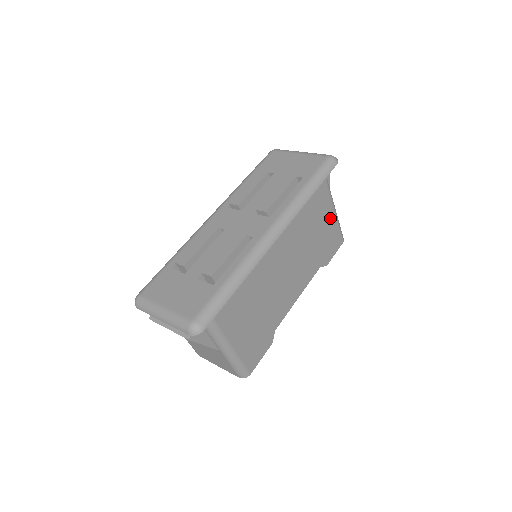
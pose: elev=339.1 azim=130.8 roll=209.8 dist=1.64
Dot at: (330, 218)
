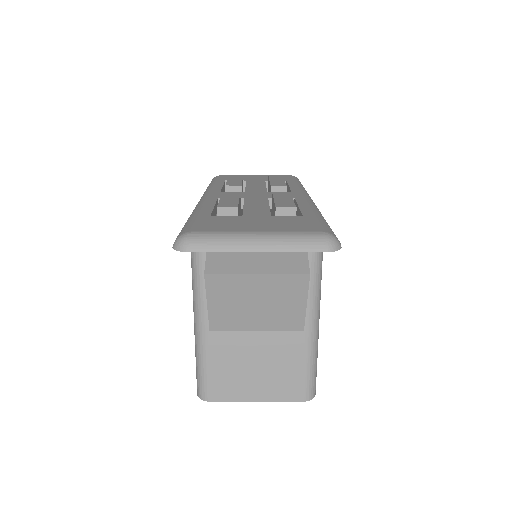
Dot at: occluded
